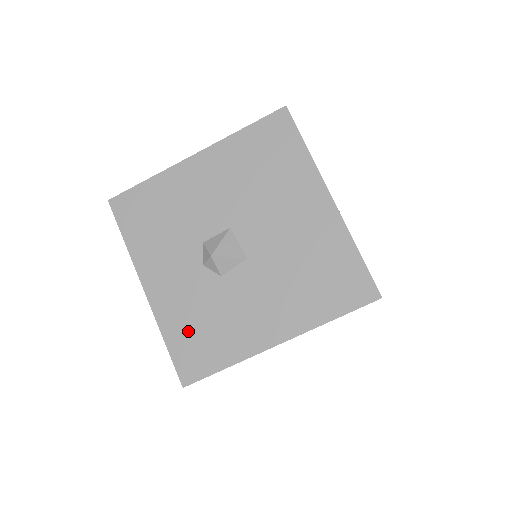
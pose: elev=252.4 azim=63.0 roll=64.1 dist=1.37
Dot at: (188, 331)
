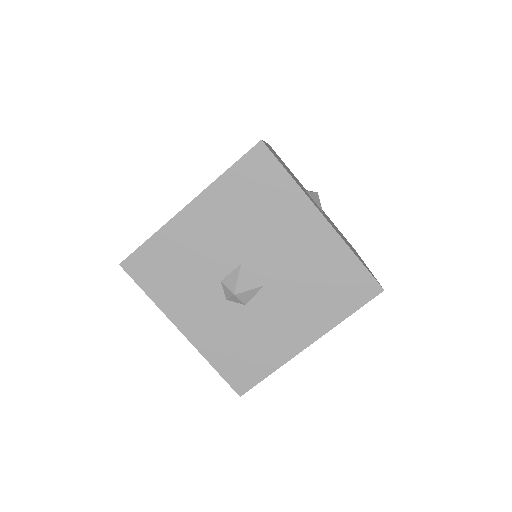
Dot at: (231, 355)
